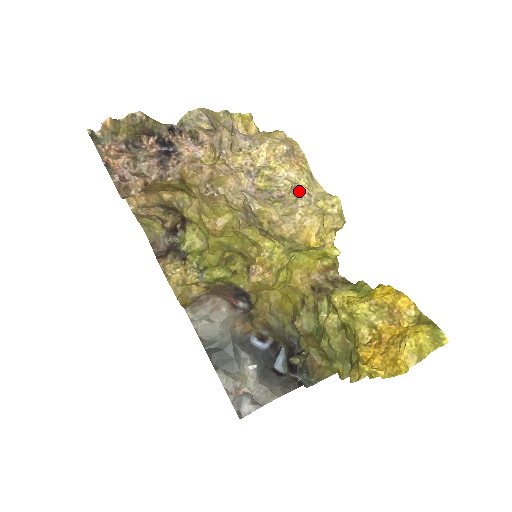
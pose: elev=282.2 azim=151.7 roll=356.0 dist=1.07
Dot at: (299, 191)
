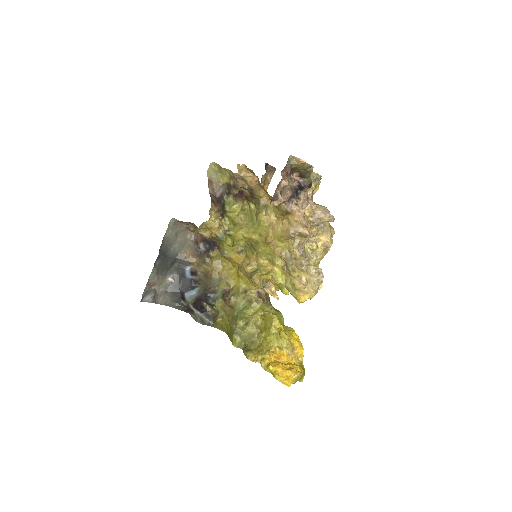
Dot at: (320, 276)
